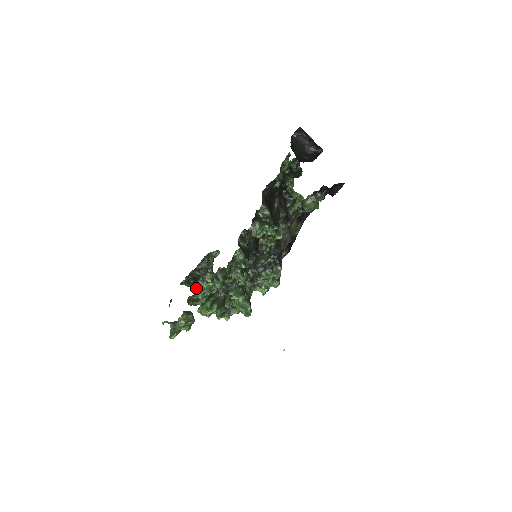
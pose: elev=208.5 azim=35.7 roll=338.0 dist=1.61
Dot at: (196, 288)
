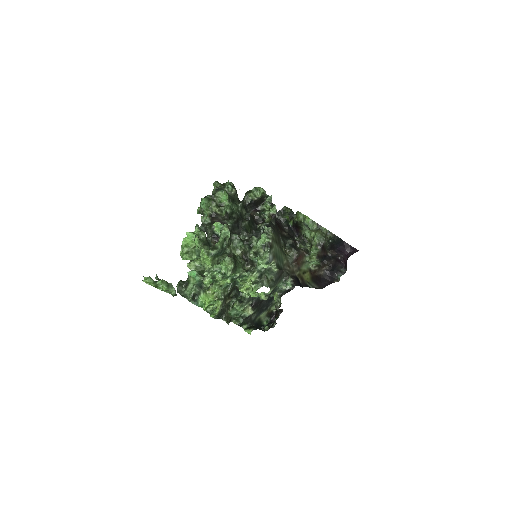
Dot at: (189, 262)
